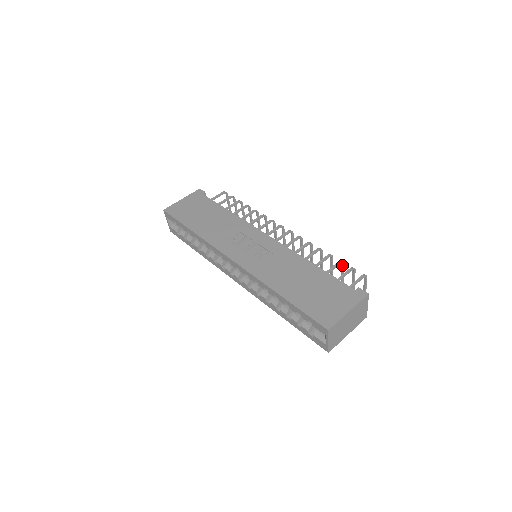
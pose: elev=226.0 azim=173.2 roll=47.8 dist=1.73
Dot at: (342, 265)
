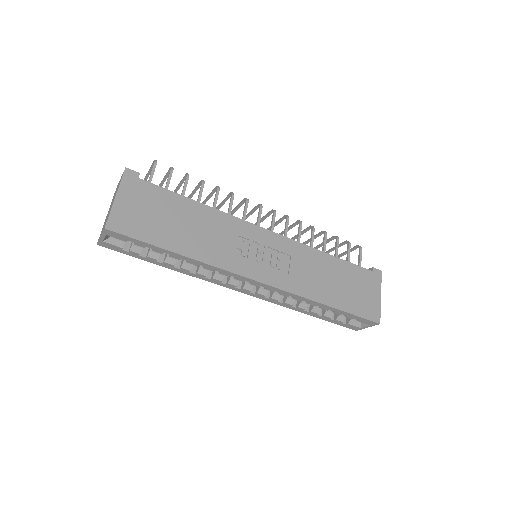
Dot at: occluded
